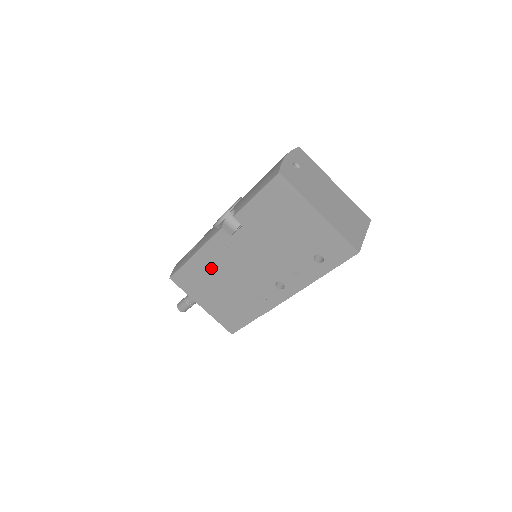
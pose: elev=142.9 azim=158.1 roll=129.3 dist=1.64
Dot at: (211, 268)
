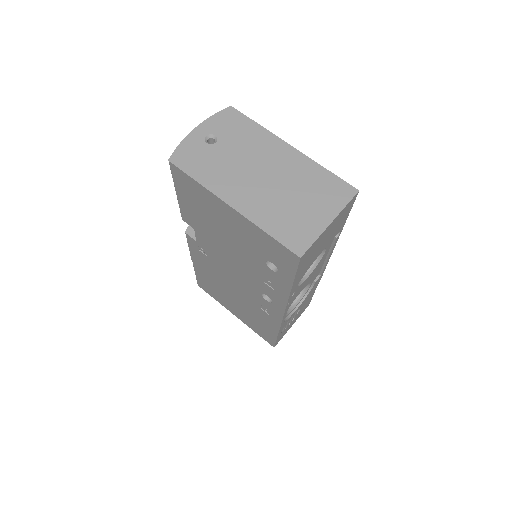
Dot at: (211, 276)
